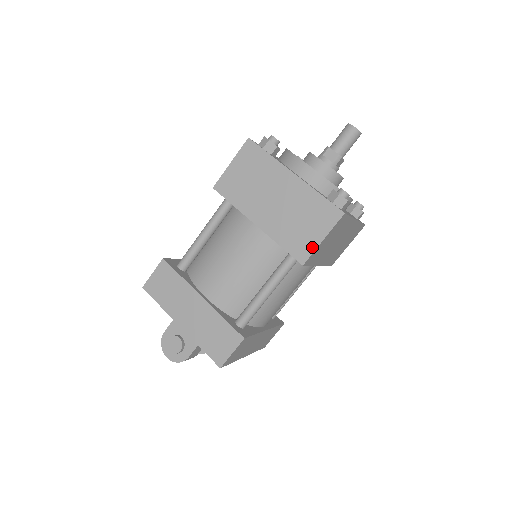
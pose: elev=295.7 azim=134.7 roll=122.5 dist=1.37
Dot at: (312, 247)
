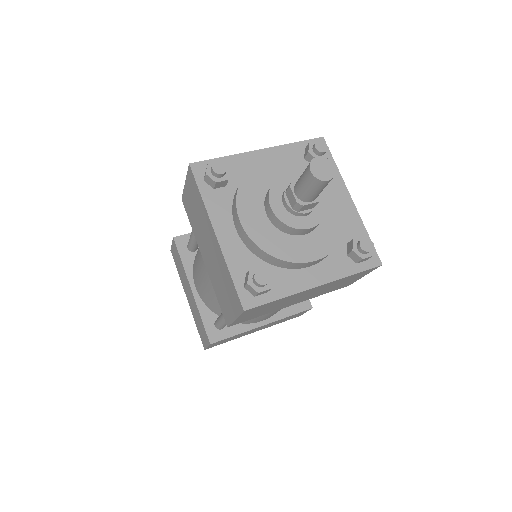
Dot at: (230, 318)
